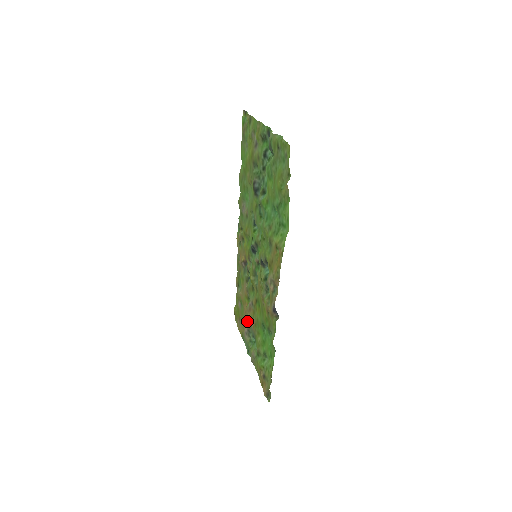
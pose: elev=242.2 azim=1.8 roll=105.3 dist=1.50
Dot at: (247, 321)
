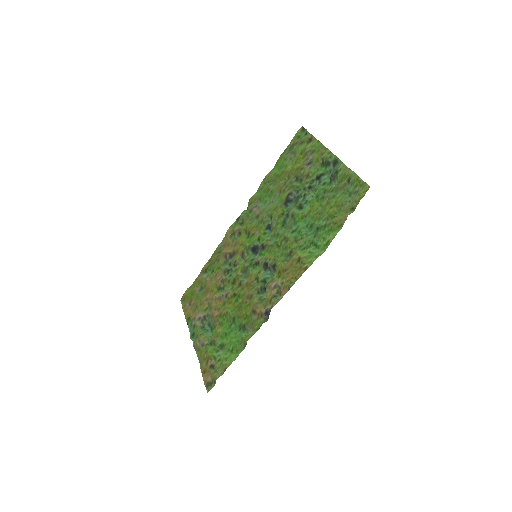
Dot at: (206, 308)
